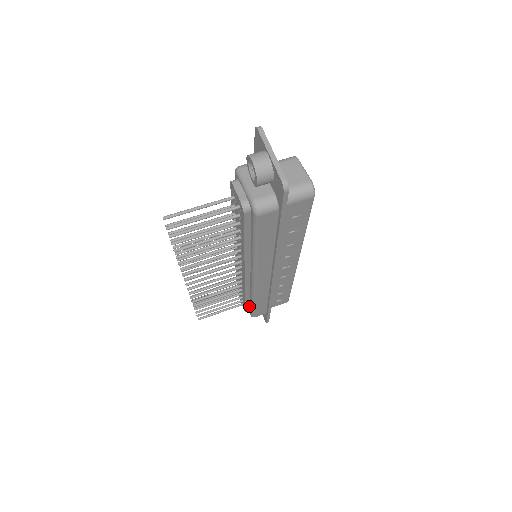
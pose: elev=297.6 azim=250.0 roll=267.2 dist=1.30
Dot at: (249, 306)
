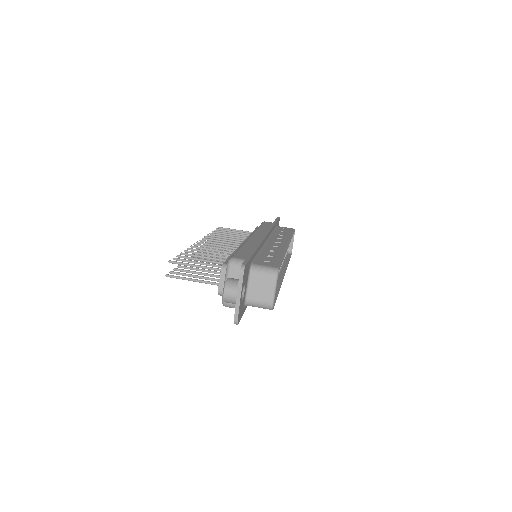
Dot at: occluded
